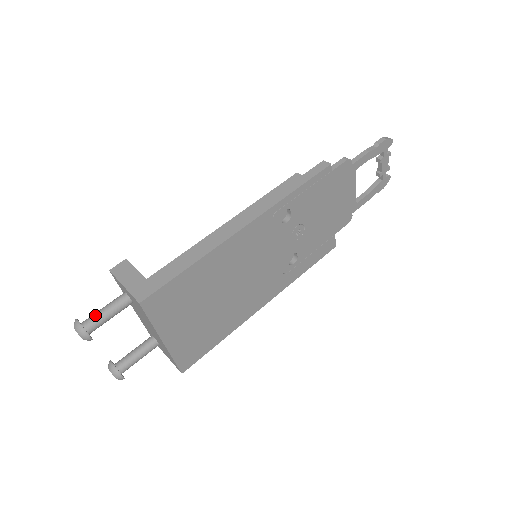
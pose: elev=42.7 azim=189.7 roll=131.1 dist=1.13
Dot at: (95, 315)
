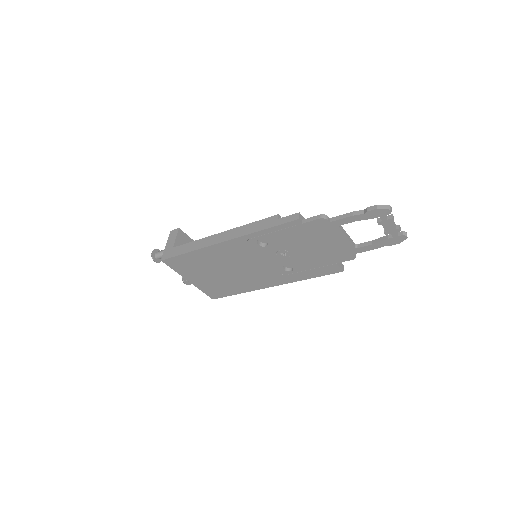
Dot at: (161, 251)
